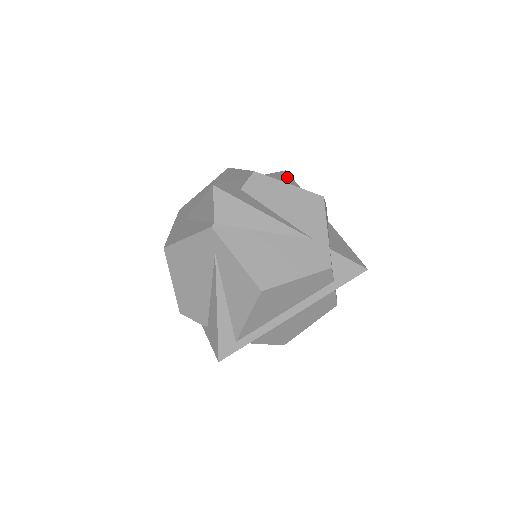
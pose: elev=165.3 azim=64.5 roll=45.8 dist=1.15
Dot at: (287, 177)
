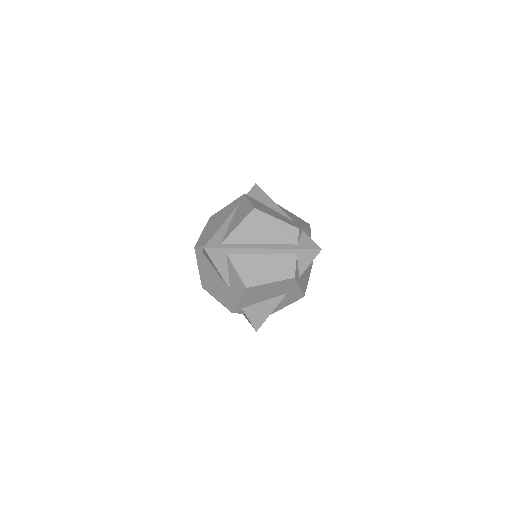
Dot at: occluded
